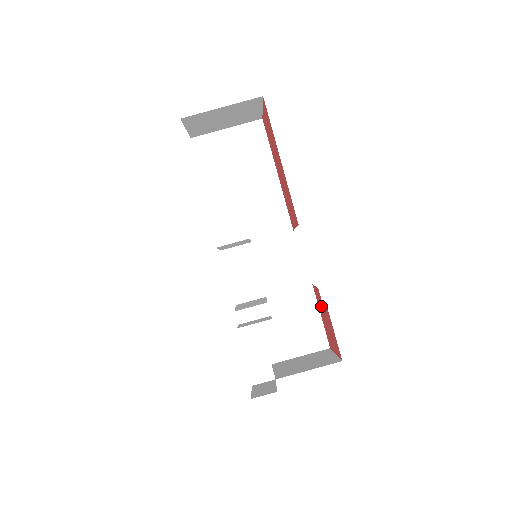
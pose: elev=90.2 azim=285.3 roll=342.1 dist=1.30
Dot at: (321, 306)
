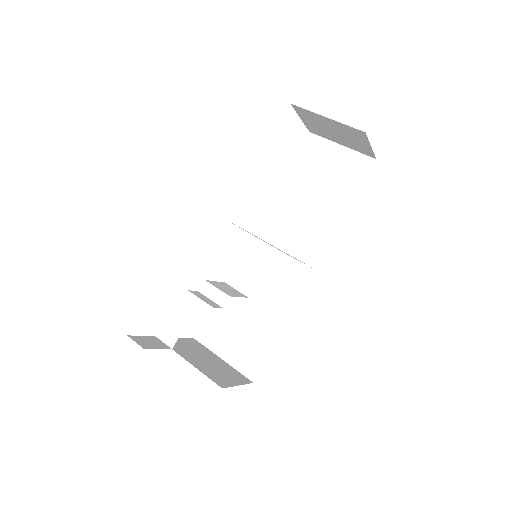
Dot at: occluded
